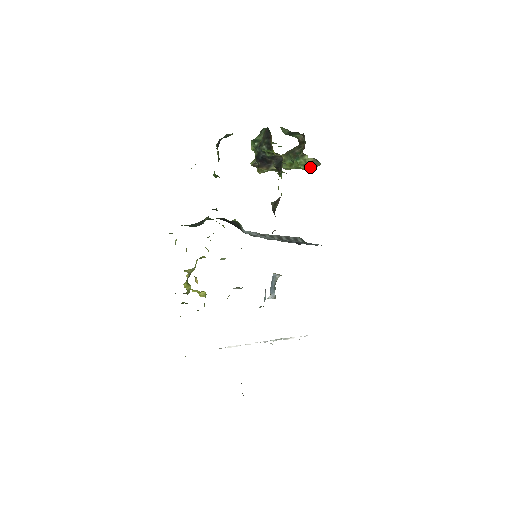
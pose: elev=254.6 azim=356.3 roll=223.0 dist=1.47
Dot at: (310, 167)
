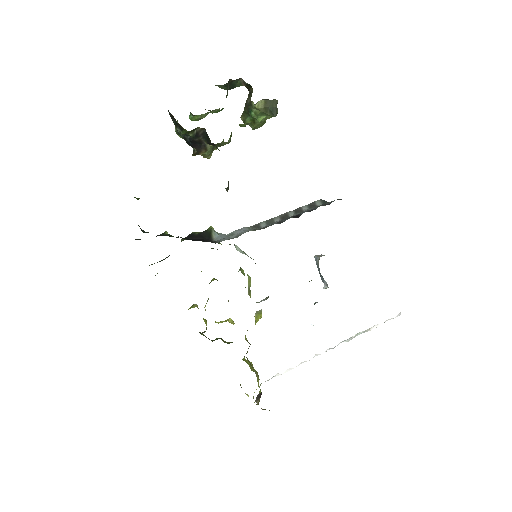
Dot at: (269, 112)
